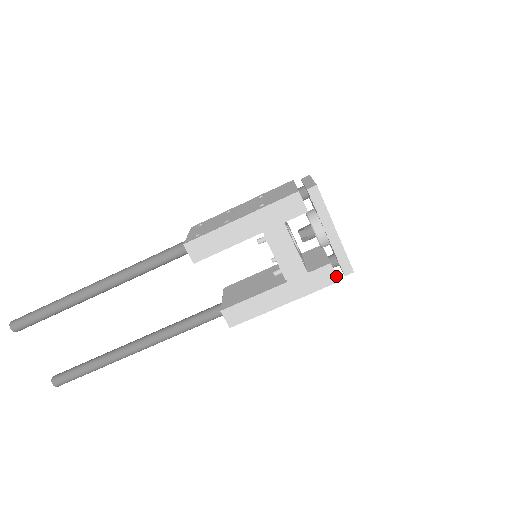
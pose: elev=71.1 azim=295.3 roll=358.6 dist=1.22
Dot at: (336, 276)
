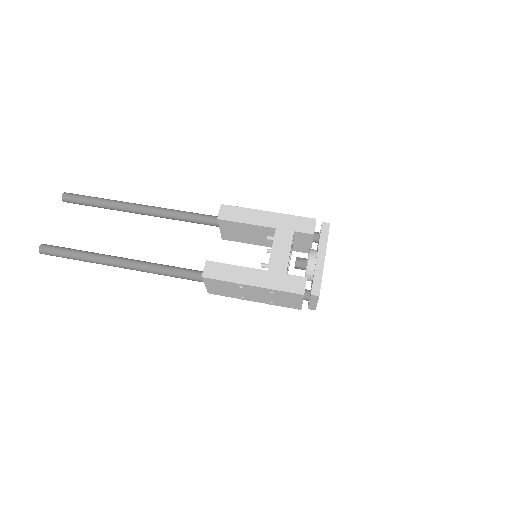
Dot at: occluded
